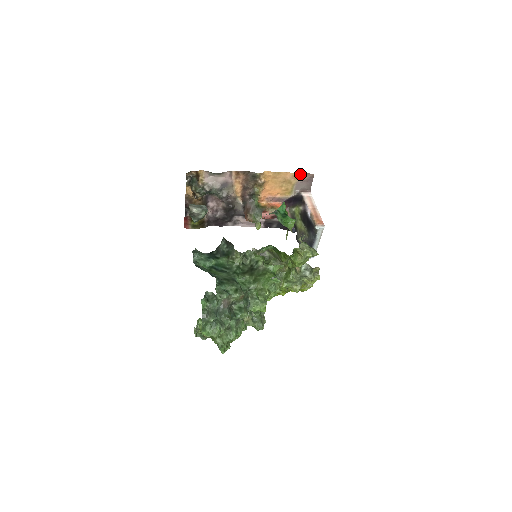
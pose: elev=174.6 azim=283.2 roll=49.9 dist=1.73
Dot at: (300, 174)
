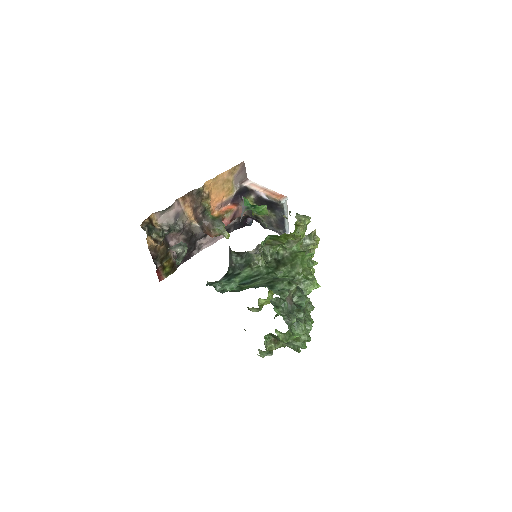
Dot at: (233, 168)
